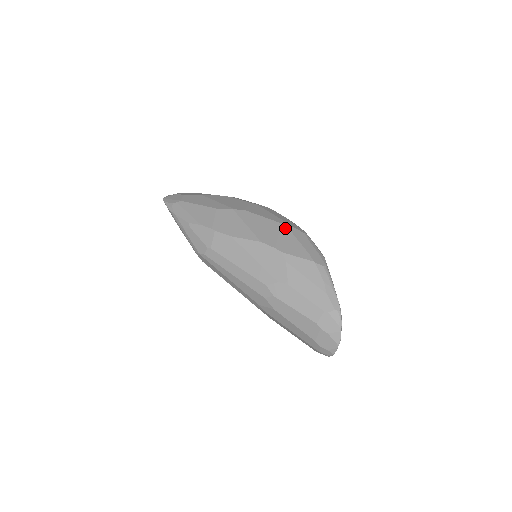
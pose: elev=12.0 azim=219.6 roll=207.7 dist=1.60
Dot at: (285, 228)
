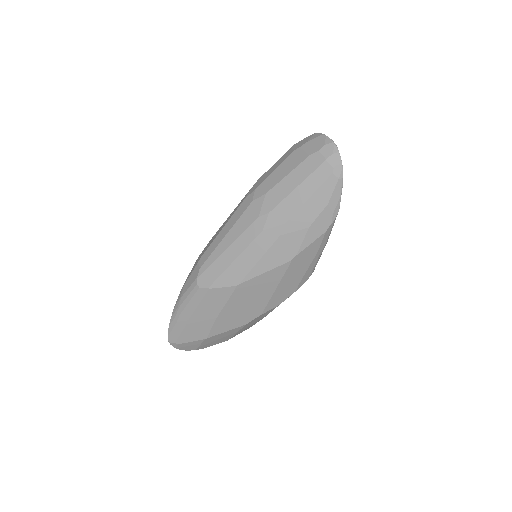
Dot at: occluded
